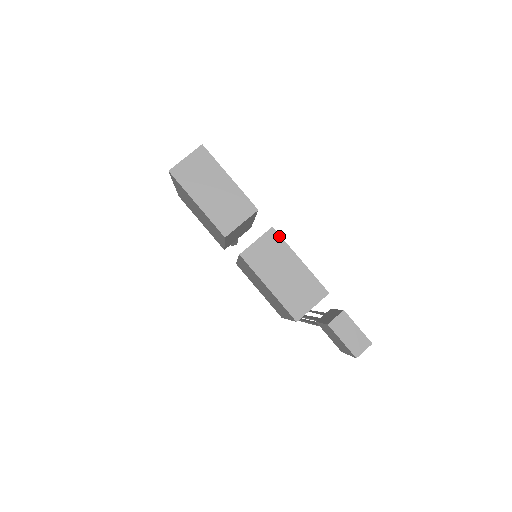
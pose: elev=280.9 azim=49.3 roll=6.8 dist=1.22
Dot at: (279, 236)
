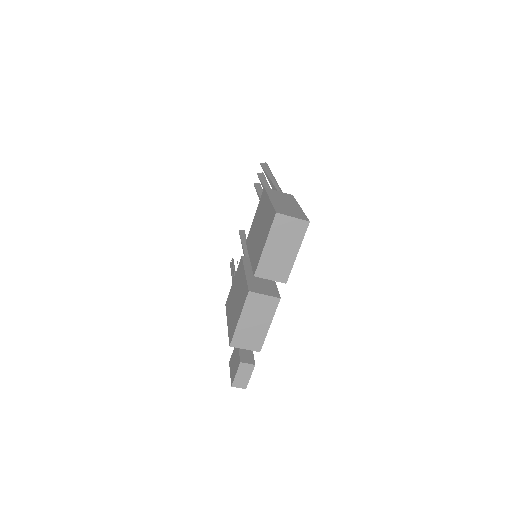
Dot at: (277, 305)
